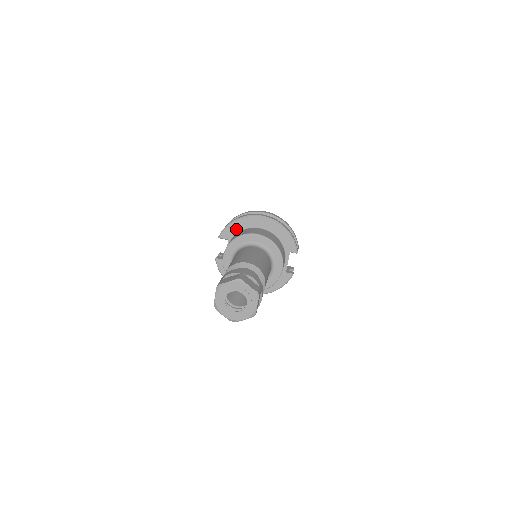
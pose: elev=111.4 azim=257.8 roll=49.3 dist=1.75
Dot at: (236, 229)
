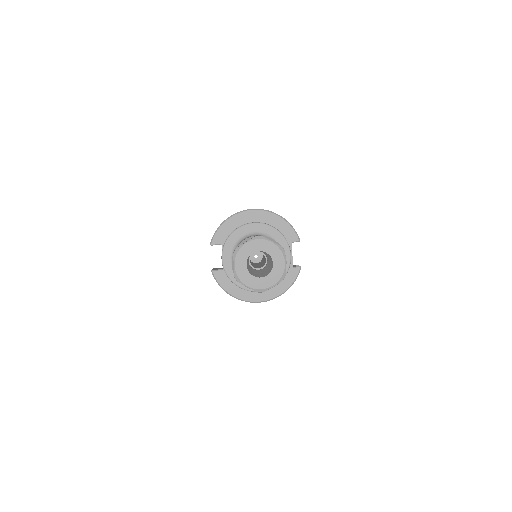
Dot at: (228, 230)
